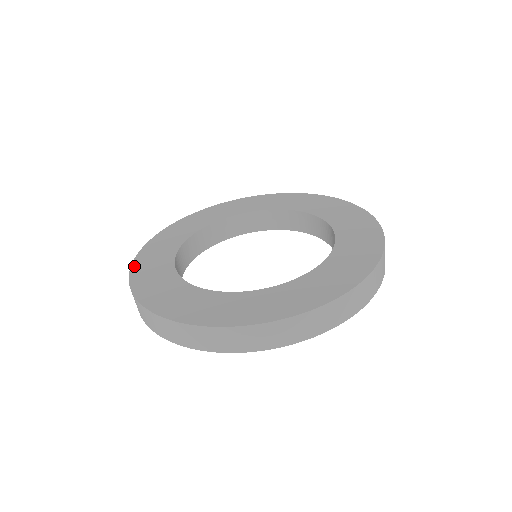
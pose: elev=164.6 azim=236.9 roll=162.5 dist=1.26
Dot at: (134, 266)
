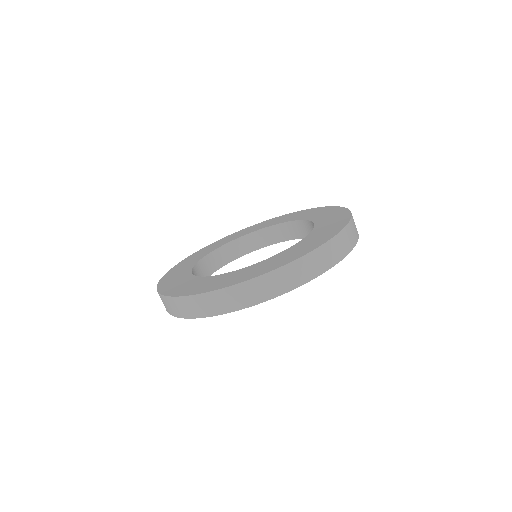
Dot at: (160, 289)
